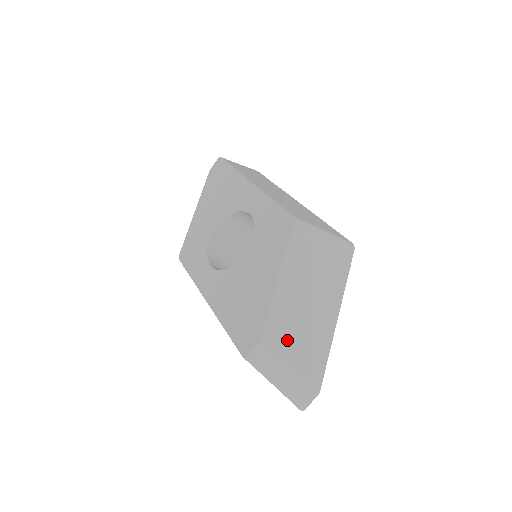
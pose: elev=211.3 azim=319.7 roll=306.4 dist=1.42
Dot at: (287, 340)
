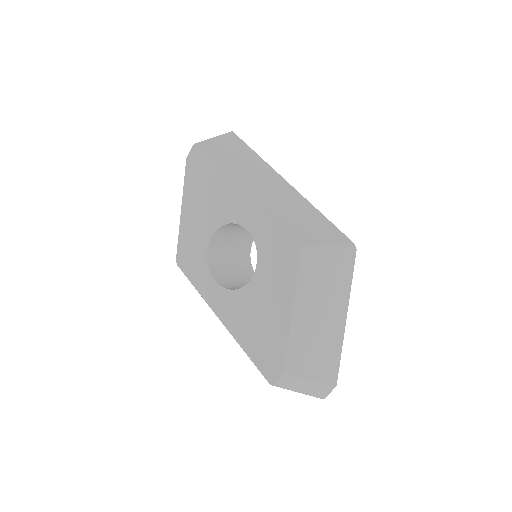
Dot at: (306, 360)
